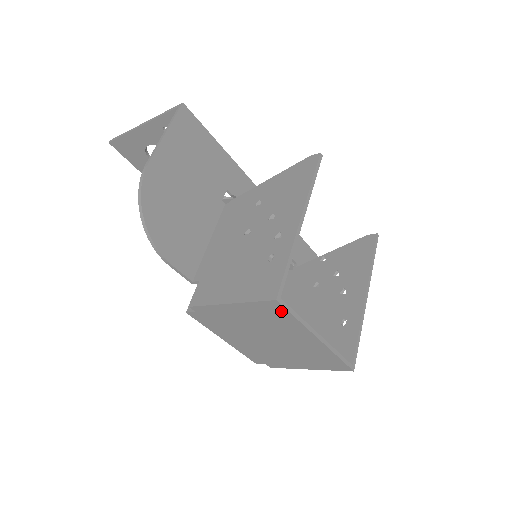
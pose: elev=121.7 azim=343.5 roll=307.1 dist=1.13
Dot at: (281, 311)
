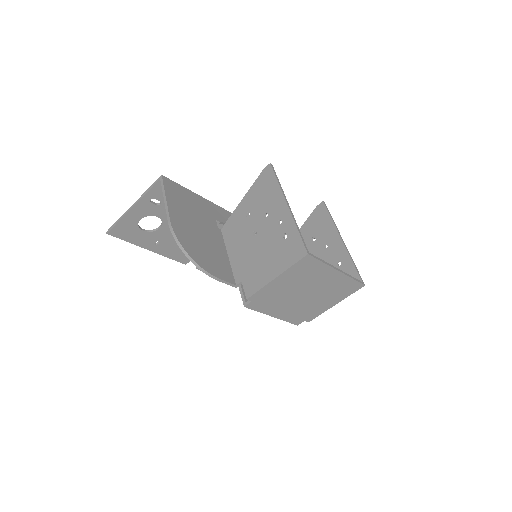
Dot at: (312, 262)
